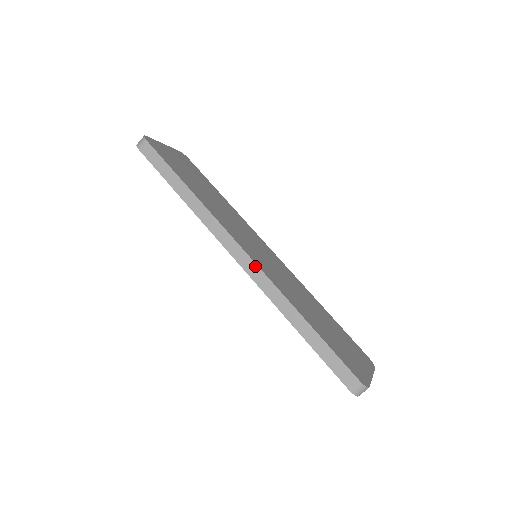
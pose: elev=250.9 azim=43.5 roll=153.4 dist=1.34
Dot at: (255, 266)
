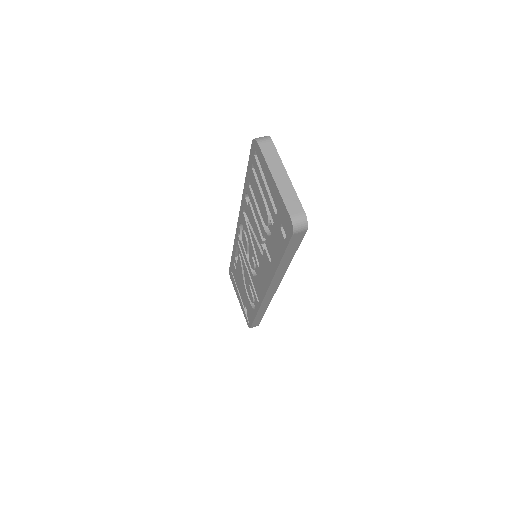
Dot at: occluded
